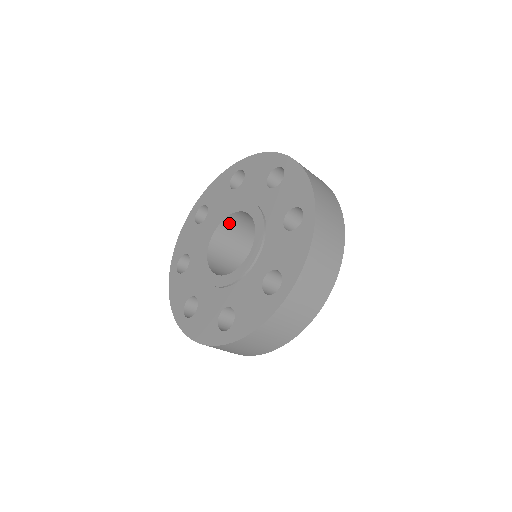
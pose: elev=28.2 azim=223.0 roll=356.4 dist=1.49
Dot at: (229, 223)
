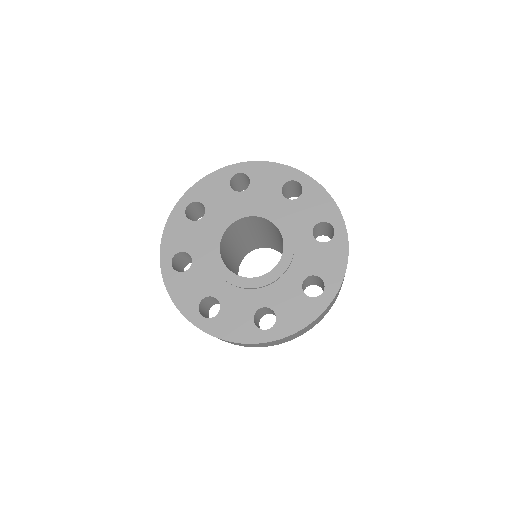
Dot at: (222, 244)
